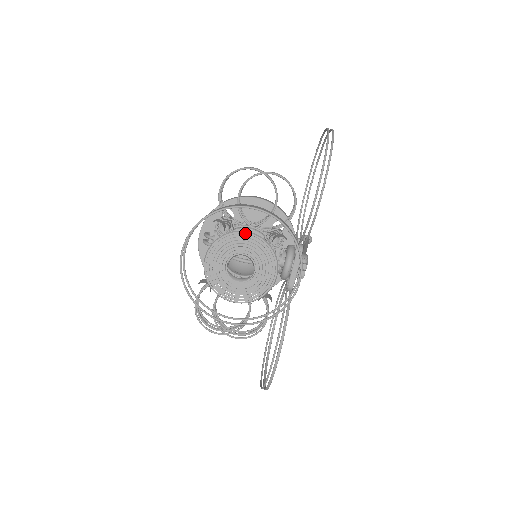
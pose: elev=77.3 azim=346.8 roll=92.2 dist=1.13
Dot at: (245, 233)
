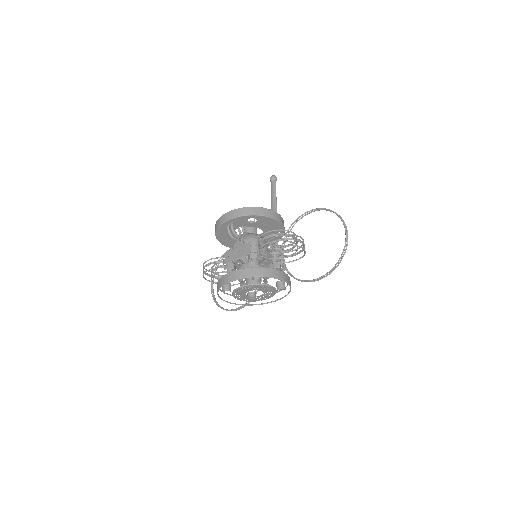
Dot at: (270, 287)
